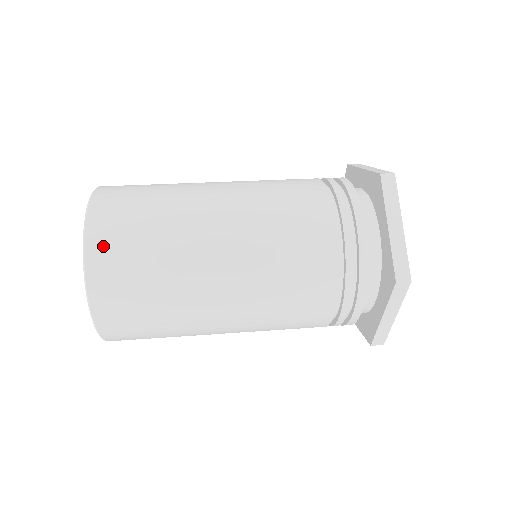
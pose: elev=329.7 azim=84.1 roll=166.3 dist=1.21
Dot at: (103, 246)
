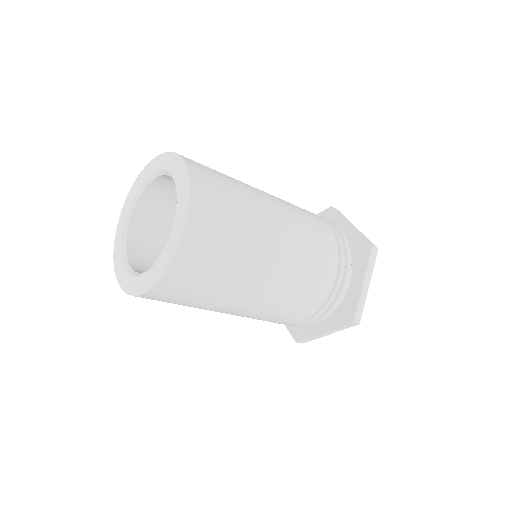
Dot at: (197, 166)
